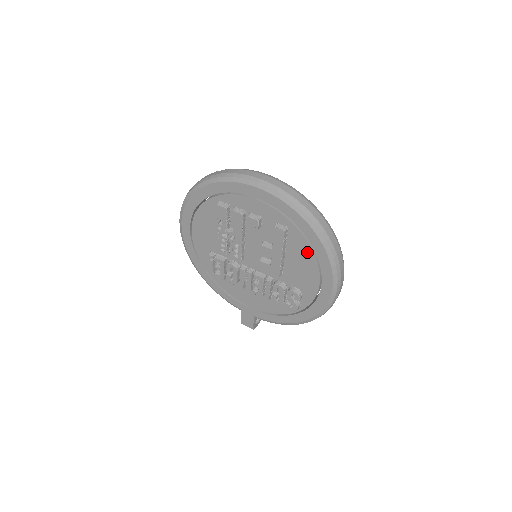
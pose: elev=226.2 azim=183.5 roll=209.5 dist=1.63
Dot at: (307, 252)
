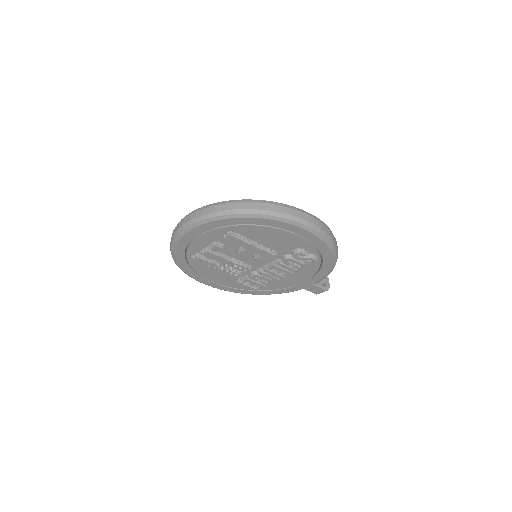
Dot at: (260, 229)
